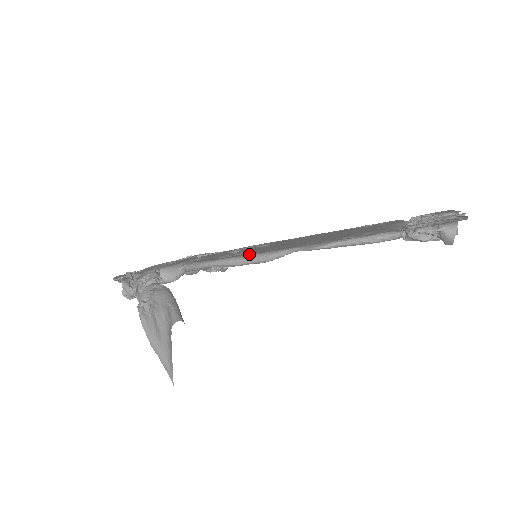
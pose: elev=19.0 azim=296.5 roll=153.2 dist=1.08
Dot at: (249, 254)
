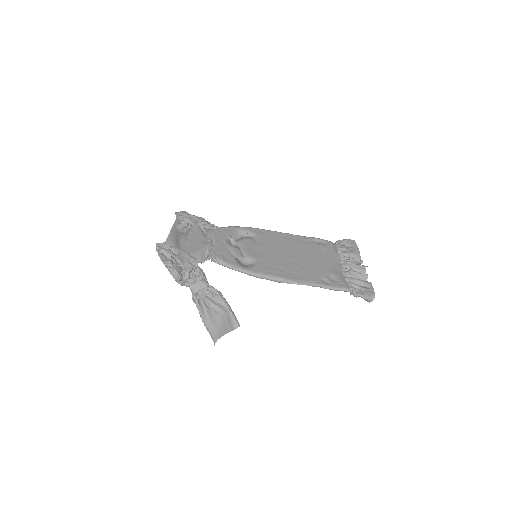
Dot at: (267, 274)
